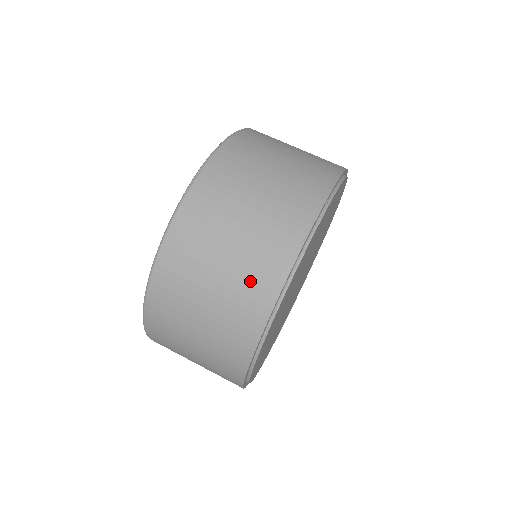
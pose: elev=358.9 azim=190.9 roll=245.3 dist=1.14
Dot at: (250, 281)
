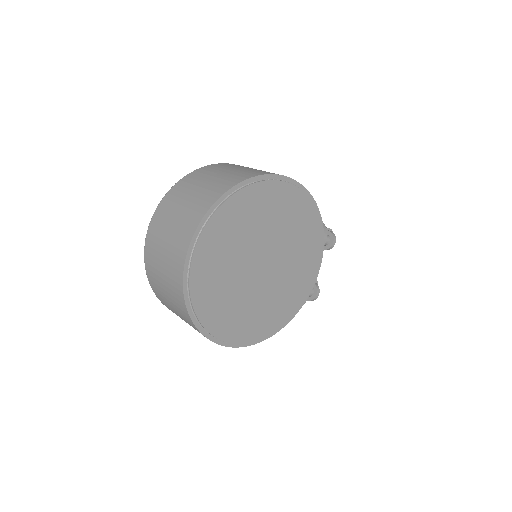
Dot at: (175, 251)
